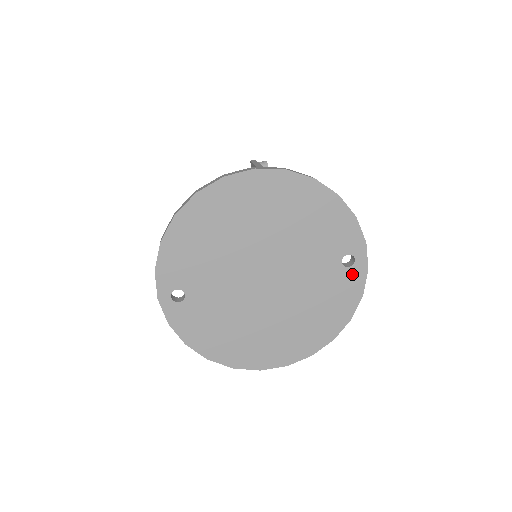
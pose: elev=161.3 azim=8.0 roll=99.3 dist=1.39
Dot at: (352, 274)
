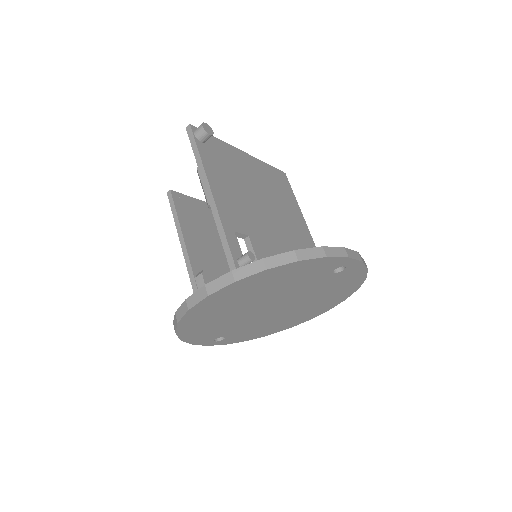
Dot at: (349, 270)
